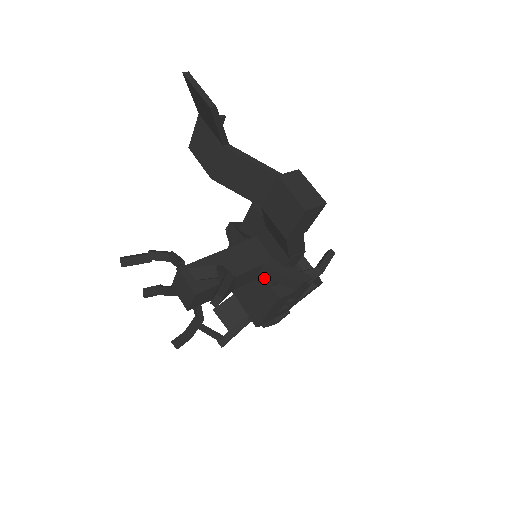
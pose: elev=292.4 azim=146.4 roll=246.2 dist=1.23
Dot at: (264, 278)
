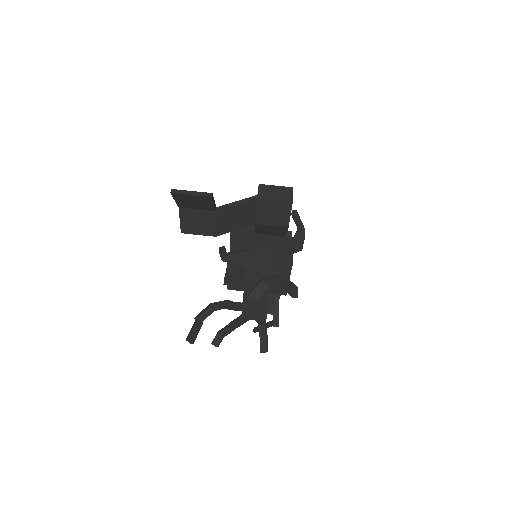
Dot at: (273, 263)
